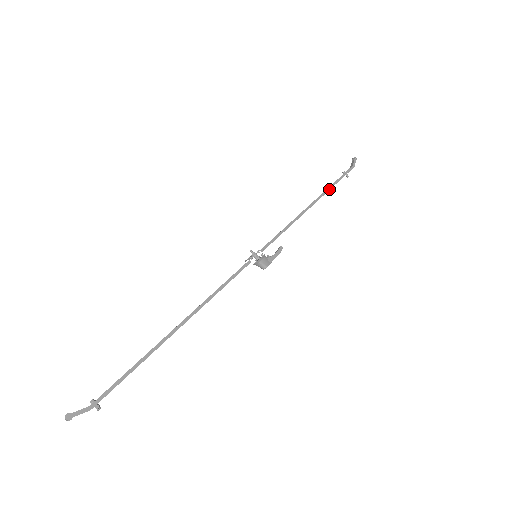
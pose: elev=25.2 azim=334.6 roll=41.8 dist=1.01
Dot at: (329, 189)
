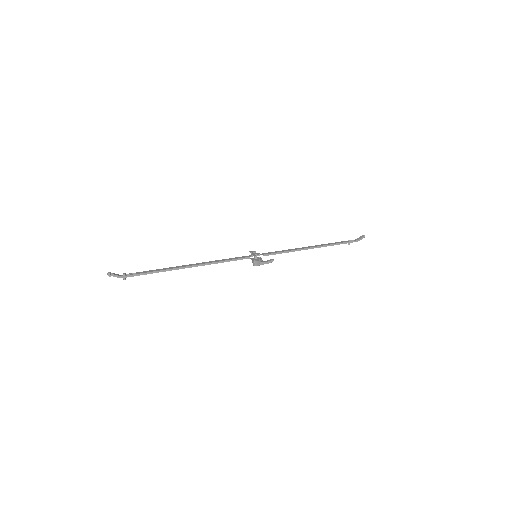
Dot at: (330, 245)
